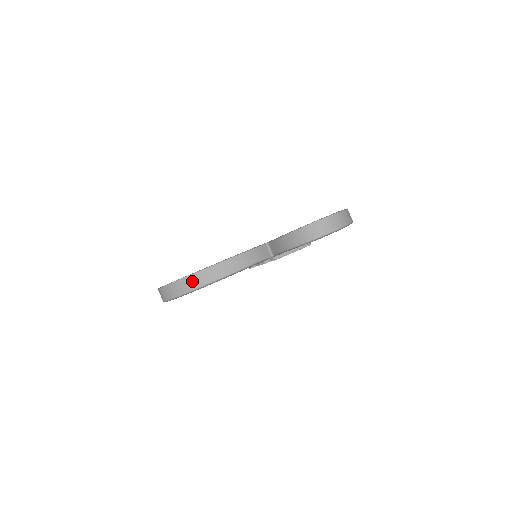
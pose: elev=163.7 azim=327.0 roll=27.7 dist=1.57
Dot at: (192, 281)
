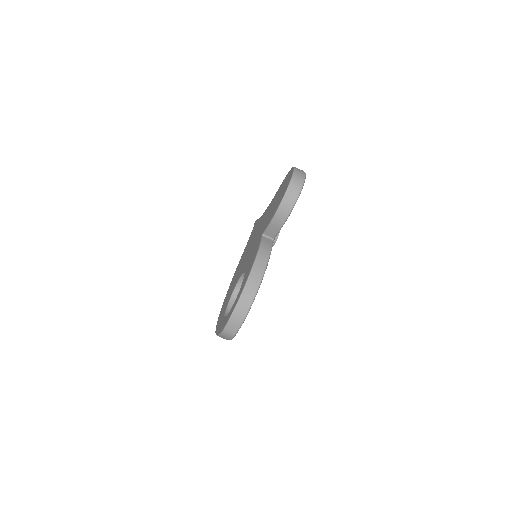
Dot at: (245, 300)
